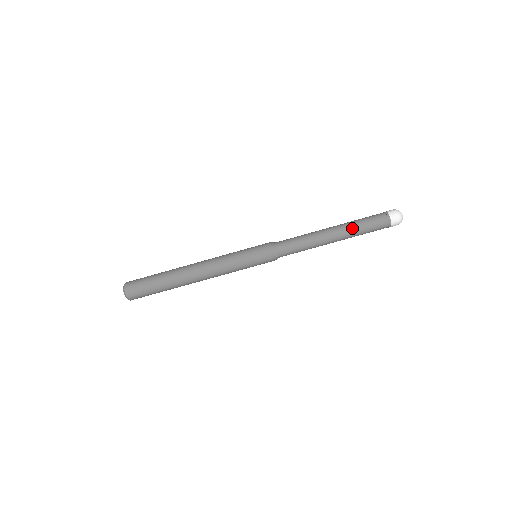
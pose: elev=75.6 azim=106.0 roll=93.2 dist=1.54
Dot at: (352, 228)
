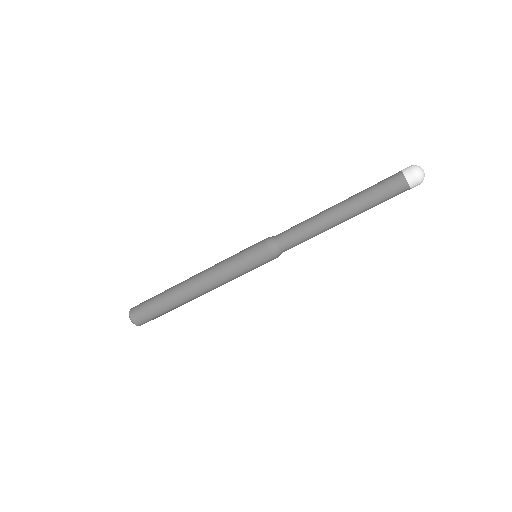
Dot at: (359, 201)
